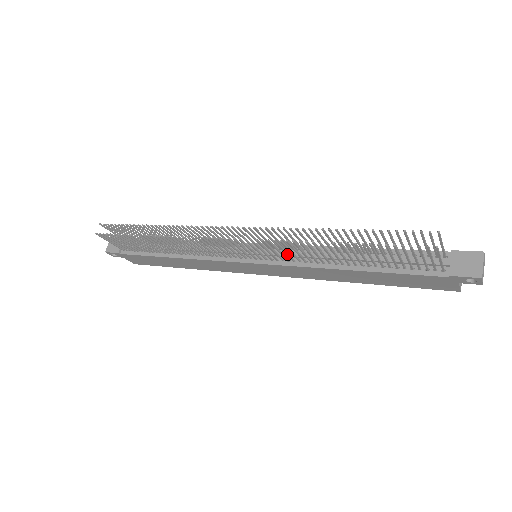
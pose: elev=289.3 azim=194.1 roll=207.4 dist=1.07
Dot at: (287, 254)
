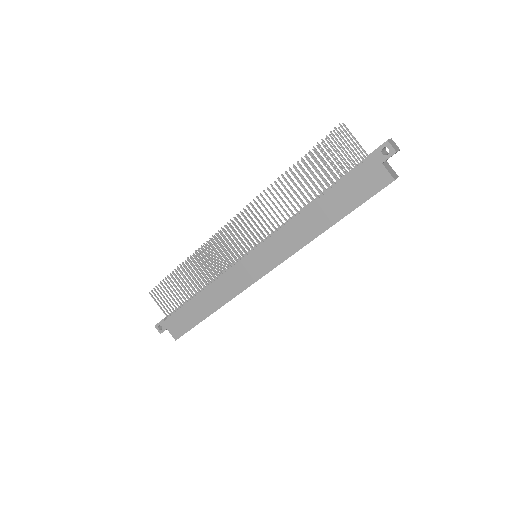
Dot at: (268, 219)
